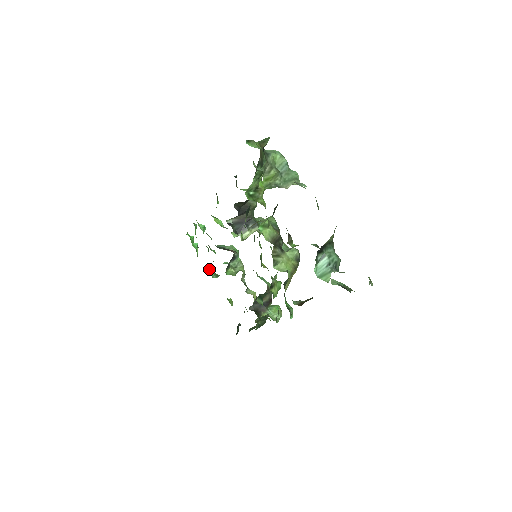
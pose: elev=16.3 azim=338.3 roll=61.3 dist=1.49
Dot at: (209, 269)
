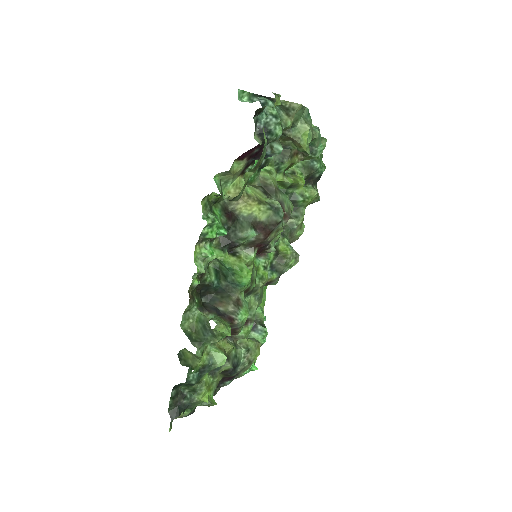
Dot at: occluded
